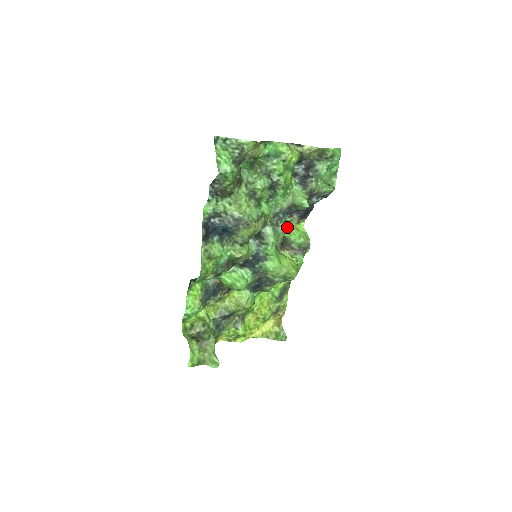
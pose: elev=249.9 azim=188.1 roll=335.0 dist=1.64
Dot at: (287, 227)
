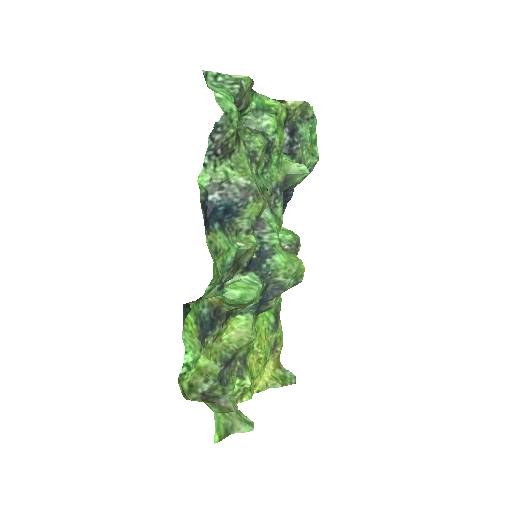
Dot at: occluded
